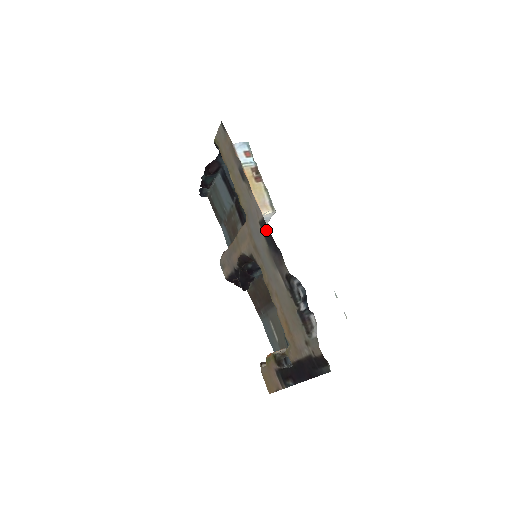
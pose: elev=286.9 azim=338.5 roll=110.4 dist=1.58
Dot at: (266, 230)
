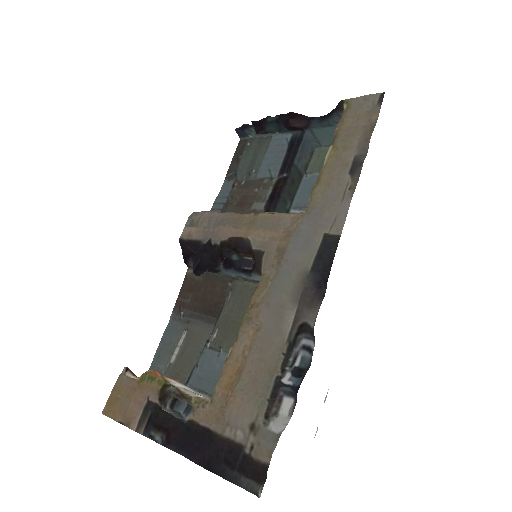
Dot at: (329, 251)
